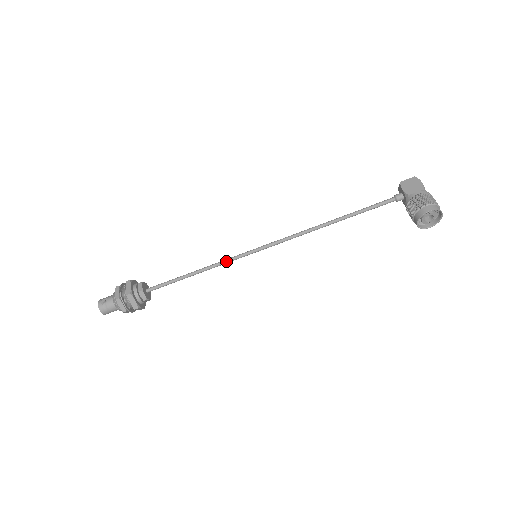
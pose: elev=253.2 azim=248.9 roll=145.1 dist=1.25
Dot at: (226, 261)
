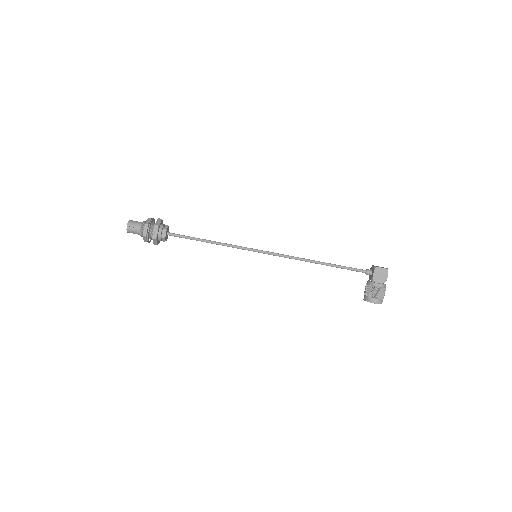
Dot at: (234, 247)
